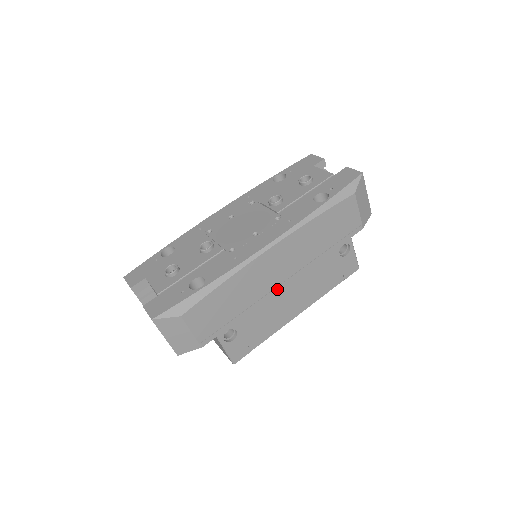
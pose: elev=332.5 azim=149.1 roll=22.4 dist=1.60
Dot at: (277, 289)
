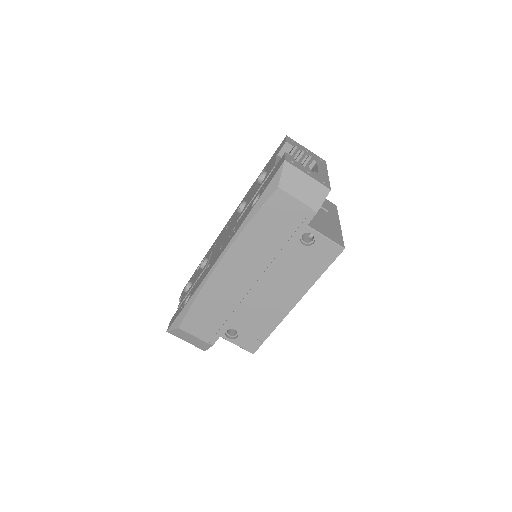
Dot at: (252, 292)
